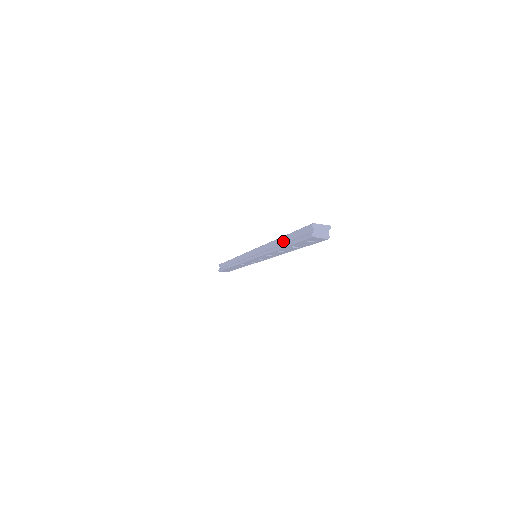
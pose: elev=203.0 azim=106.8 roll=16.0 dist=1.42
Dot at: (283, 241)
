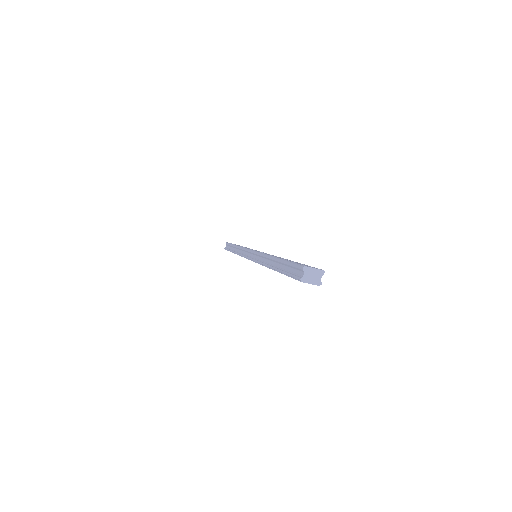
Dot at: (277, 263)
